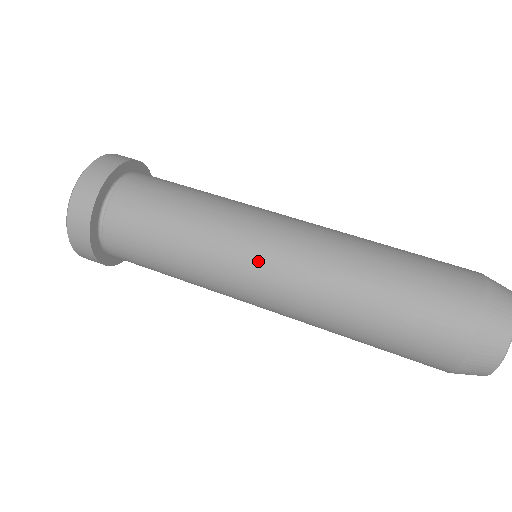
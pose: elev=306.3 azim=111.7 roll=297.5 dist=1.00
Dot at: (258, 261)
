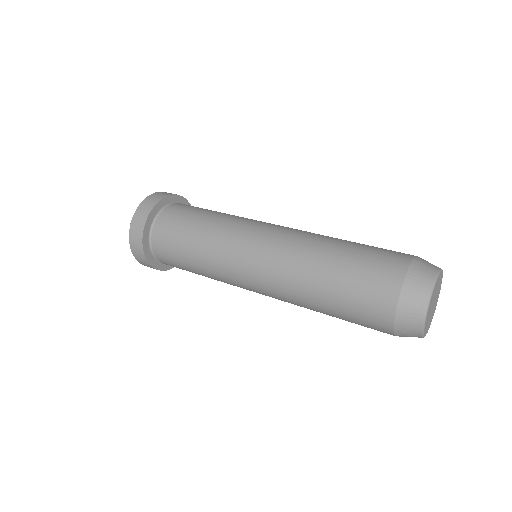
Dot at: (264, 226)
